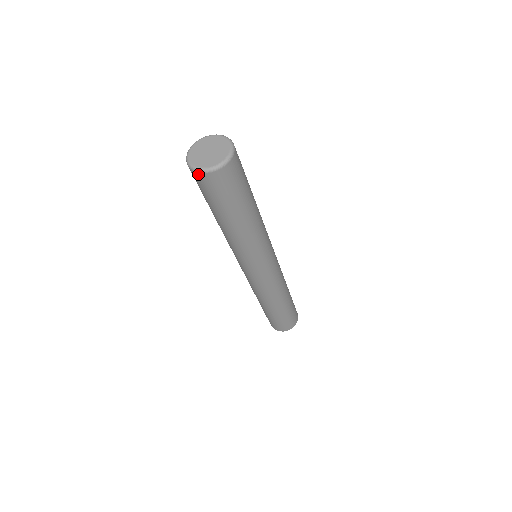
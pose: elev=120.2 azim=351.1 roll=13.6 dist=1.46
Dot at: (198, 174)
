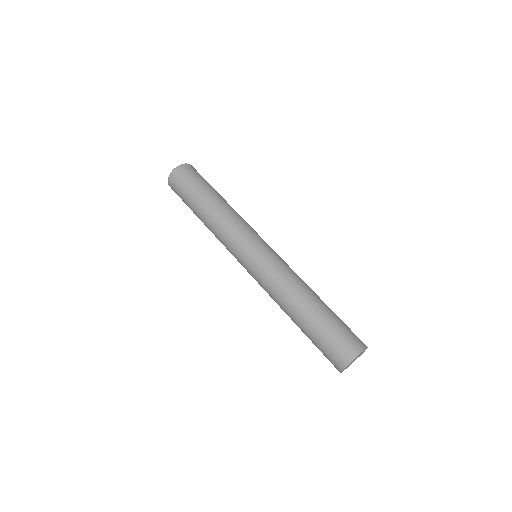
Dot at: (169, 182)
